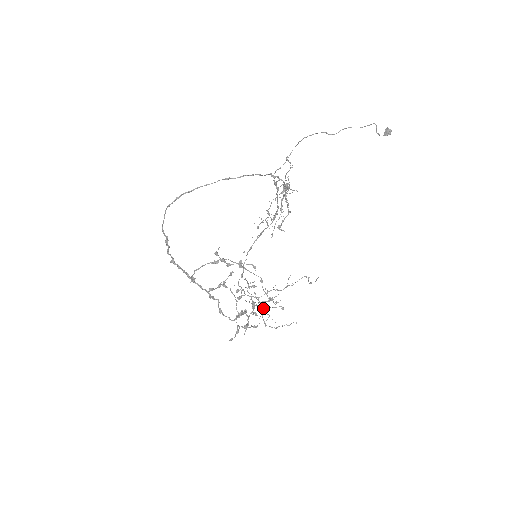
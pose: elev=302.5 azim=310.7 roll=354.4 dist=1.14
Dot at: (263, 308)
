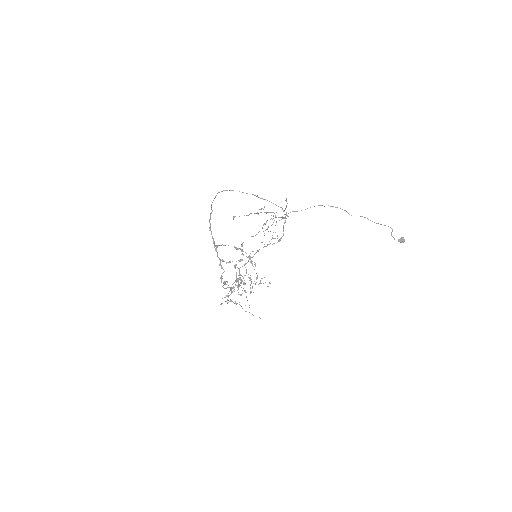
Dot at: occluded
